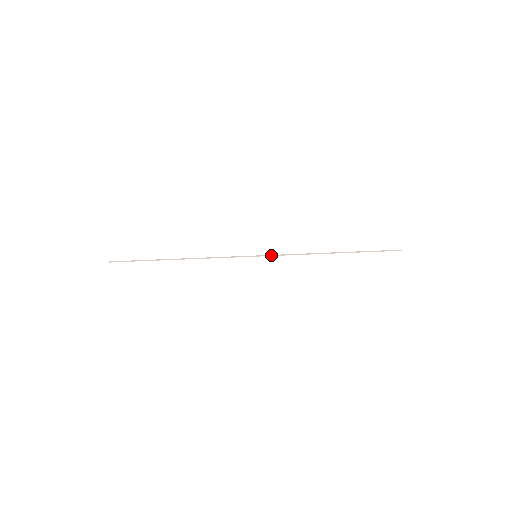
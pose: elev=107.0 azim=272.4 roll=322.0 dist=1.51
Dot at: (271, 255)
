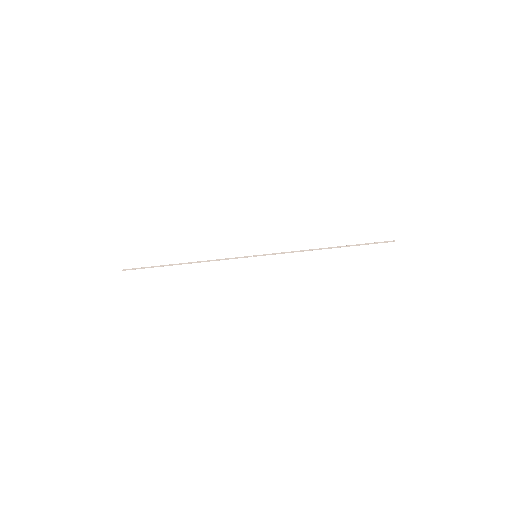
Dot at: occluded
